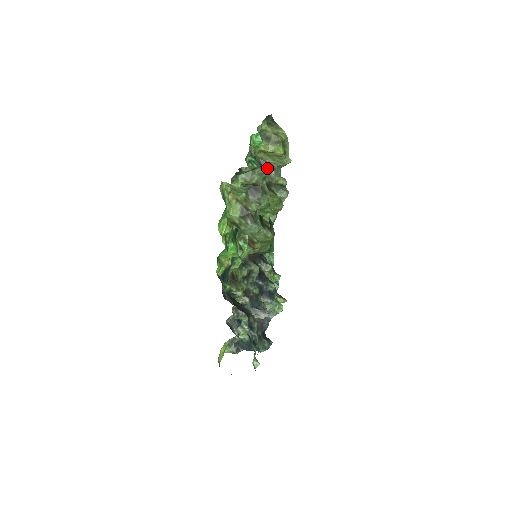
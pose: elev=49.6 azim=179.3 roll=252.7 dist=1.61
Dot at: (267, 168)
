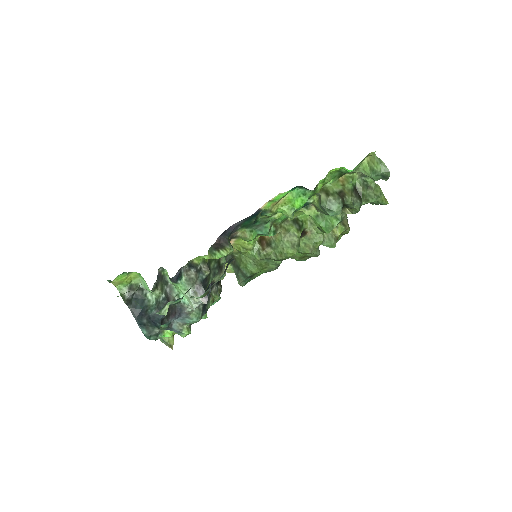
Dot at: (380, 195)
